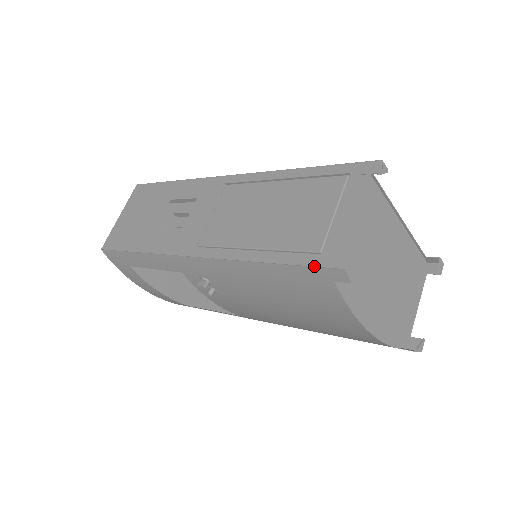
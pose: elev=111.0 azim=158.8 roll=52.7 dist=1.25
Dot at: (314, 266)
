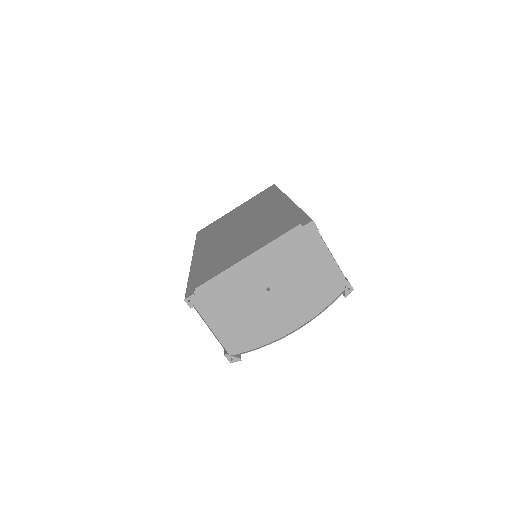
Dot at: occluded
